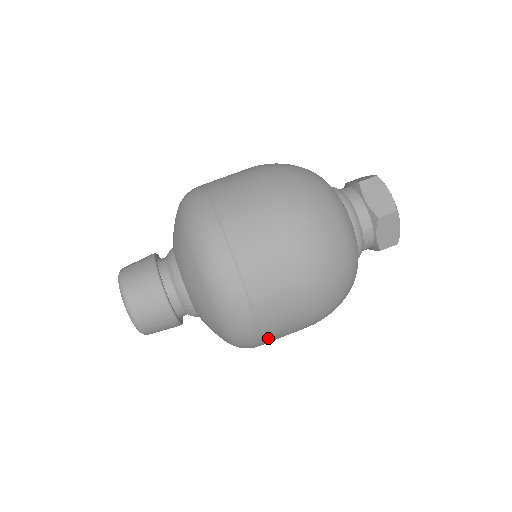
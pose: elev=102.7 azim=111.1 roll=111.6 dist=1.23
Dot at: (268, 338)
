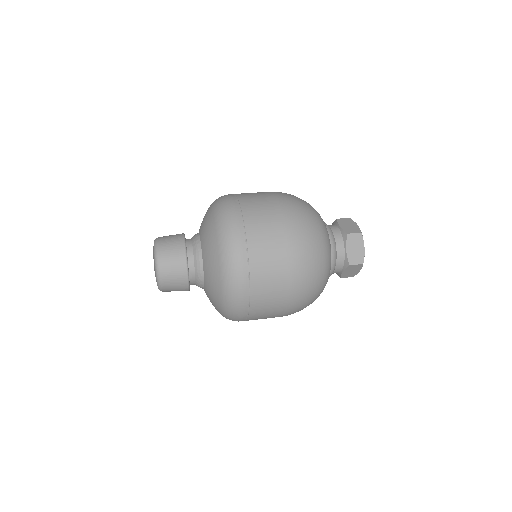
Dot at: (247, 218)
